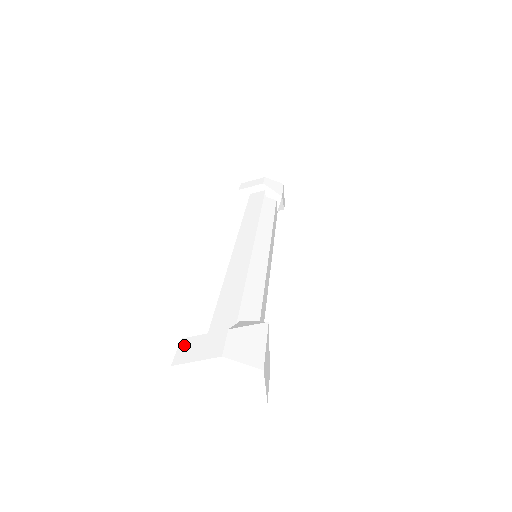
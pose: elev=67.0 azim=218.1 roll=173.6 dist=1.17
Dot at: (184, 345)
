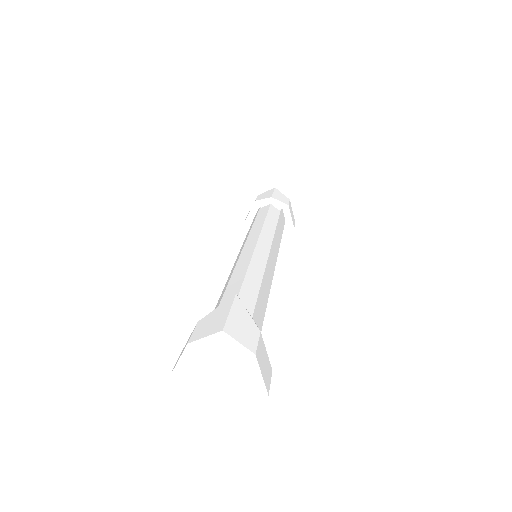
Dot at: (178, 358)
